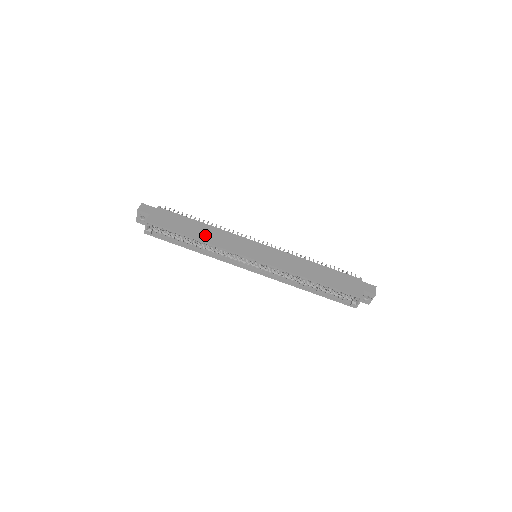
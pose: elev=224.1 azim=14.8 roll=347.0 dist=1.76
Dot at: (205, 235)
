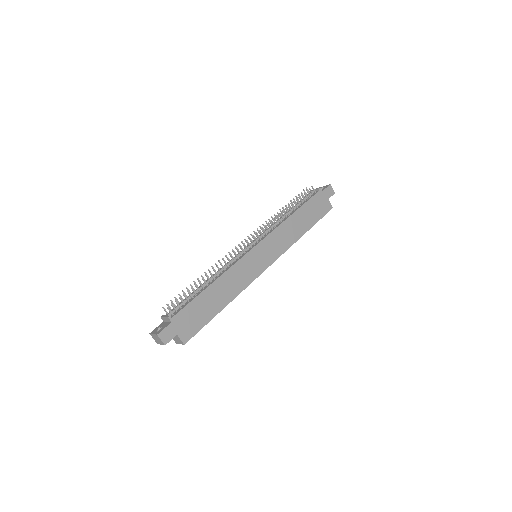
Dot at: (225, 294)
